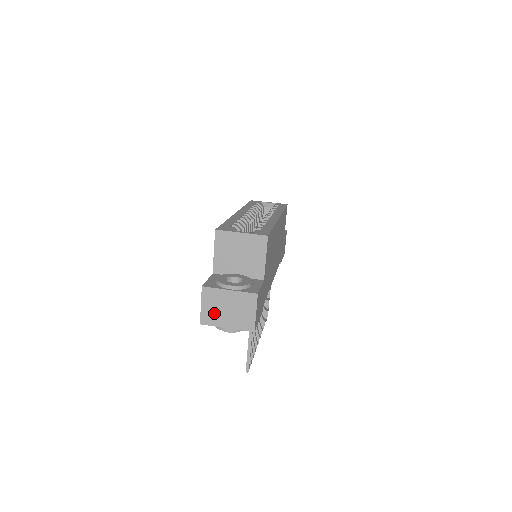
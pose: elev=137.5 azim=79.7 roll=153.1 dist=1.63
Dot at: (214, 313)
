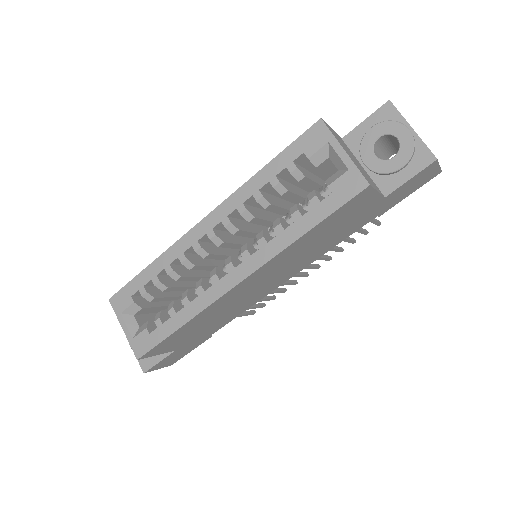
Dot at: occluded
